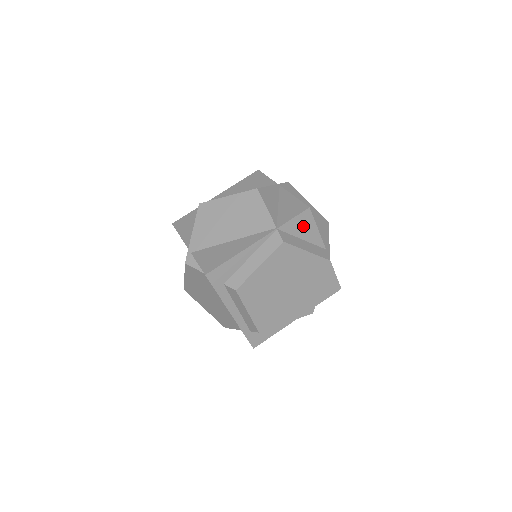
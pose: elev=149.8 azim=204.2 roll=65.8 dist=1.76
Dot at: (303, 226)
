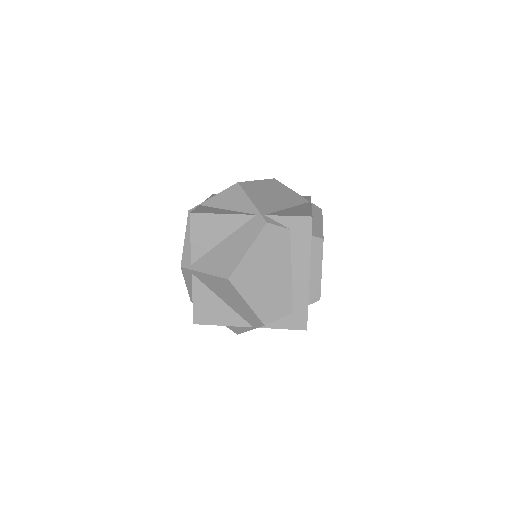
Dot at: occluded
